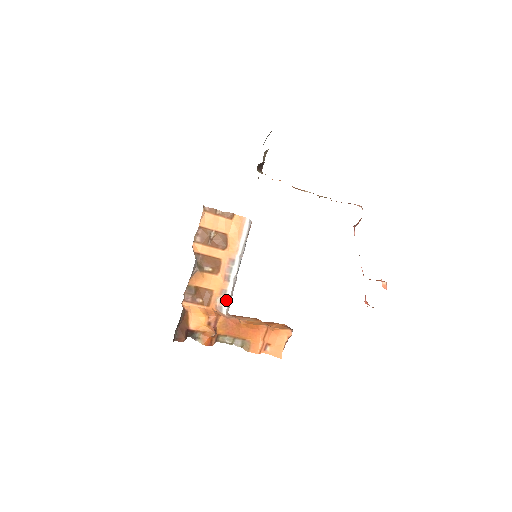
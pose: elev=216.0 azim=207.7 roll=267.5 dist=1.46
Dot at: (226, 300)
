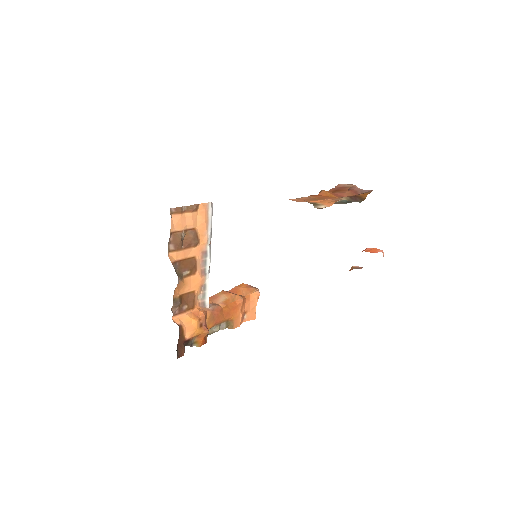
Dot at: (206, 294)
